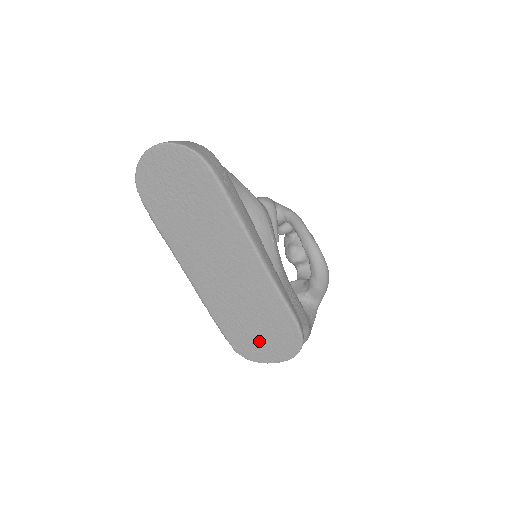
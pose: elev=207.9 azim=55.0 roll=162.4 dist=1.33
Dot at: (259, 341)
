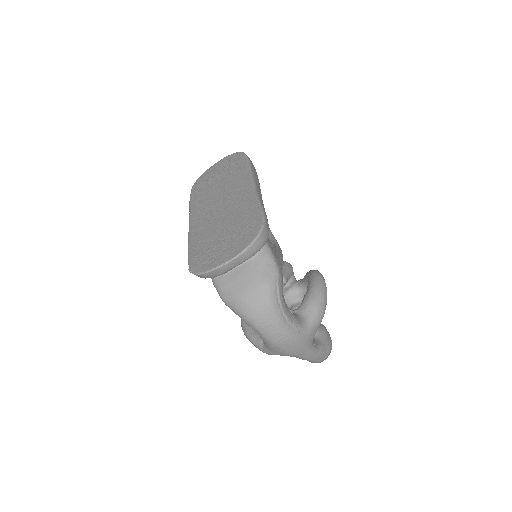
Dot at: (219, 247)
